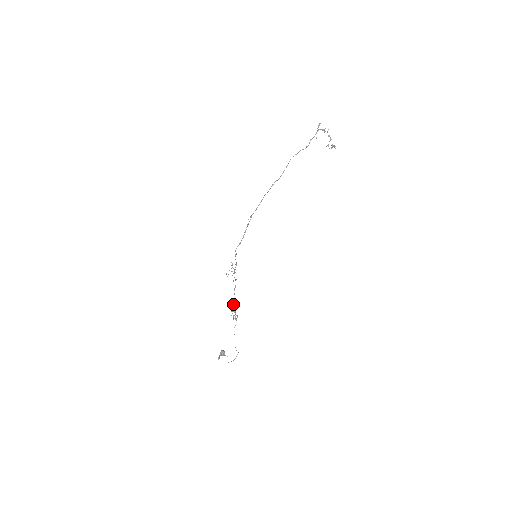
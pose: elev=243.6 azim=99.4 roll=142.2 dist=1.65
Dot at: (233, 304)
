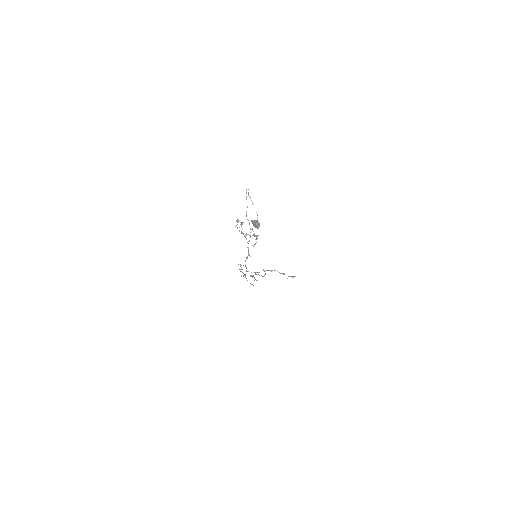
Dot at: occluded
